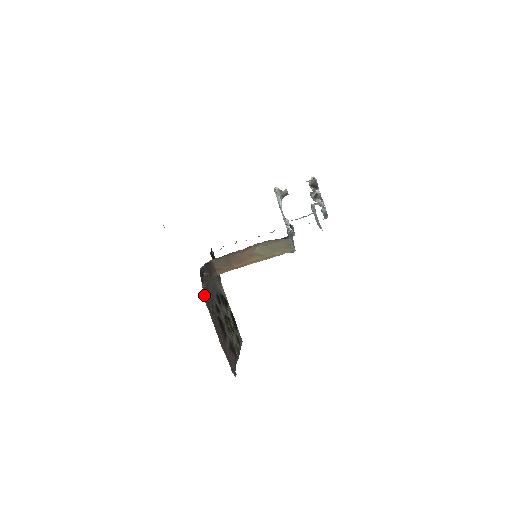
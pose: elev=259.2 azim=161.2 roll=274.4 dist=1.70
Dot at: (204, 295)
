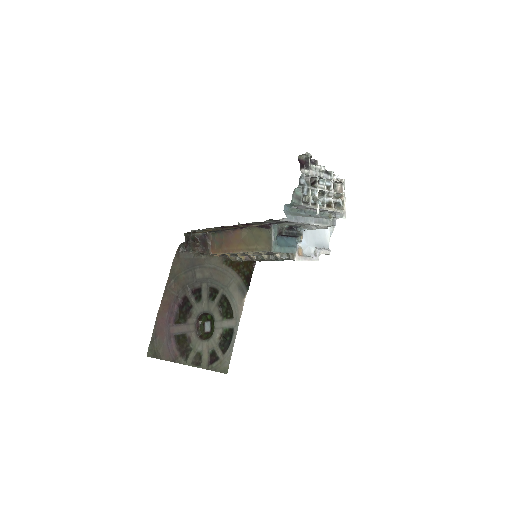
Dot at: (180, 258)
